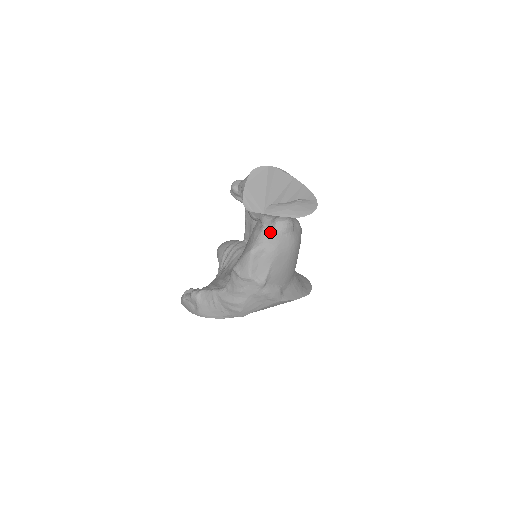
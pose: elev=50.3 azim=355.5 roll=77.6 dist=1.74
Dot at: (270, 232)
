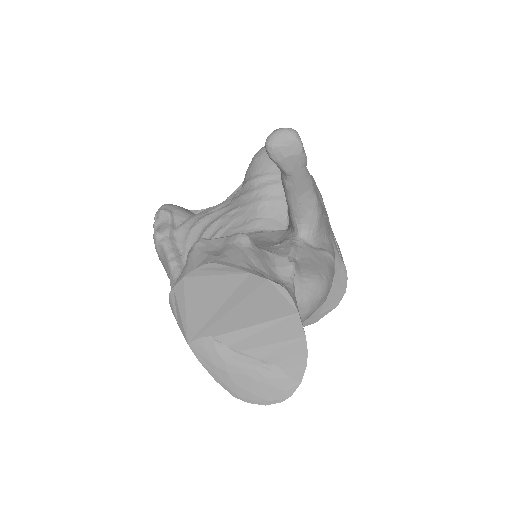
Dot at: occluded
